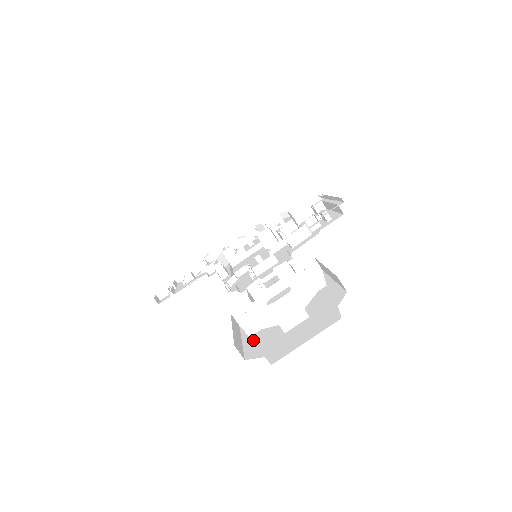
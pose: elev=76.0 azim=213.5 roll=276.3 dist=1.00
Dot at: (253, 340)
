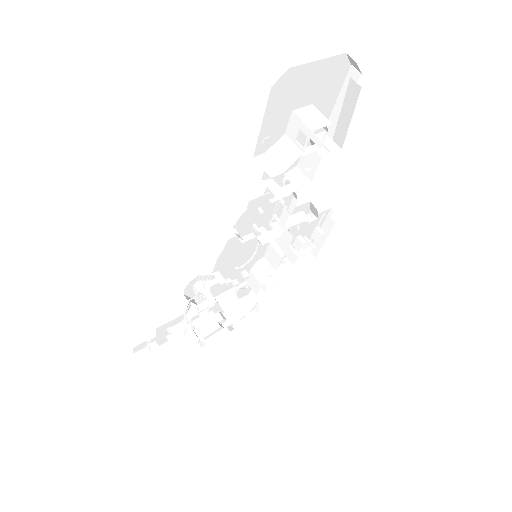
Dot at: occluded
